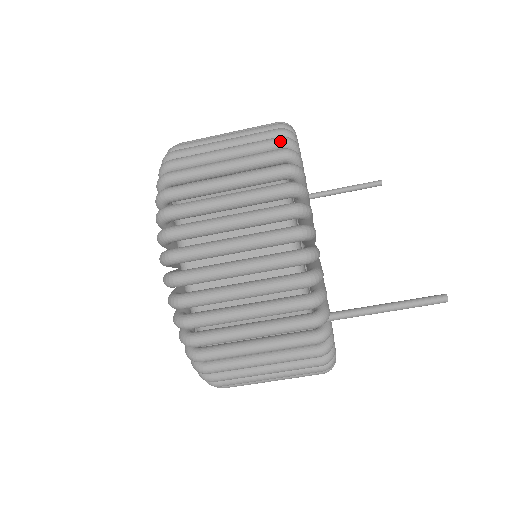
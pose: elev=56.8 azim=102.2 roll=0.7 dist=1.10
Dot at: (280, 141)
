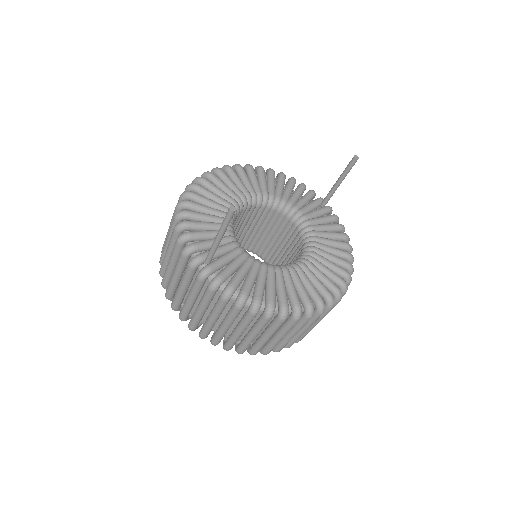
Dot at: occluded
